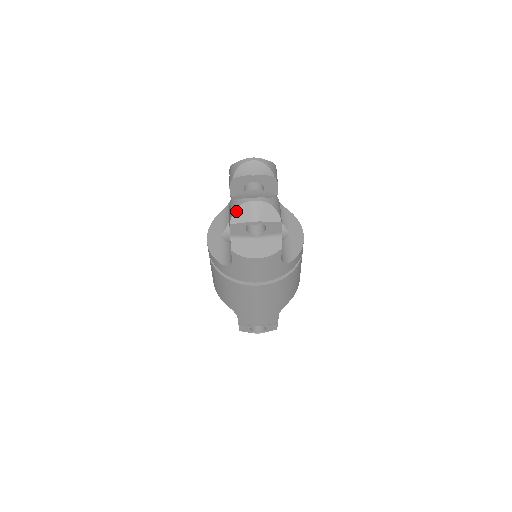
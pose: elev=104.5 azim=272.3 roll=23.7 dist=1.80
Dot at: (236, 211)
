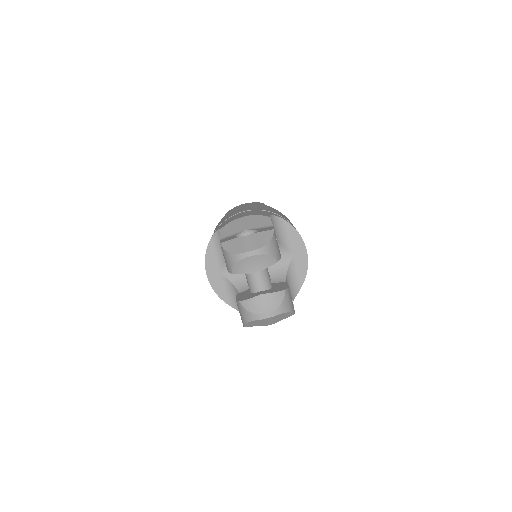
Dot at: (249, 323)
